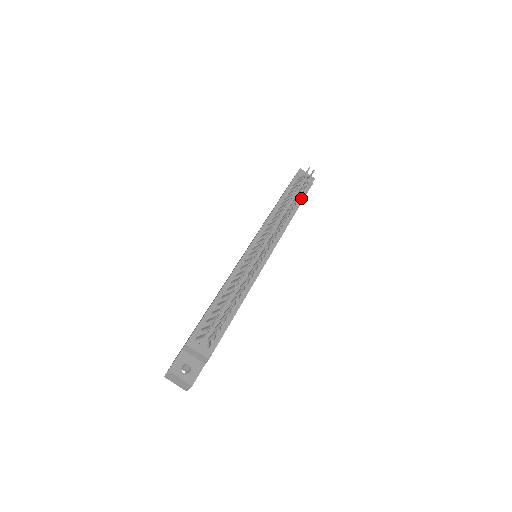
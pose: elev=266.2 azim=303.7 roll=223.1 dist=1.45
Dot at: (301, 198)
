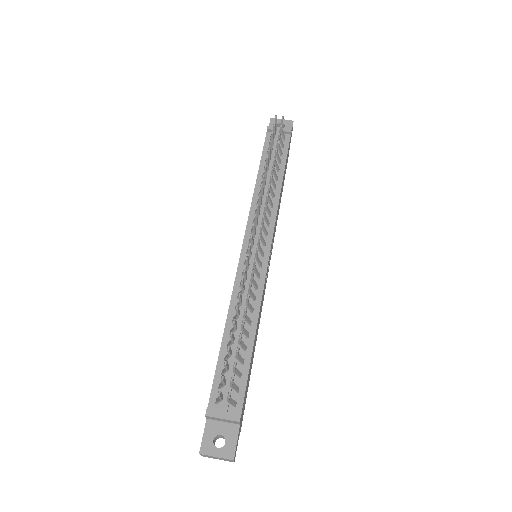
Dot at: (283, 156)
